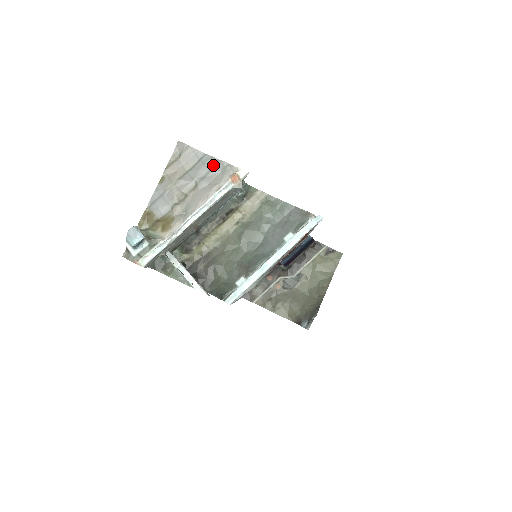
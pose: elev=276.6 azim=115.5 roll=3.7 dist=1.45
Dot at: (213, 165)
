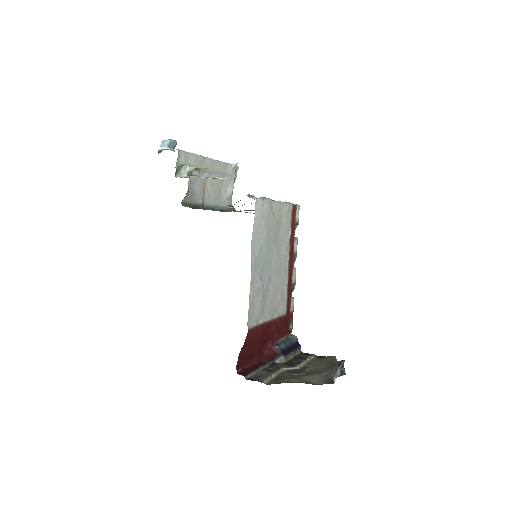
Dot at: occluded
